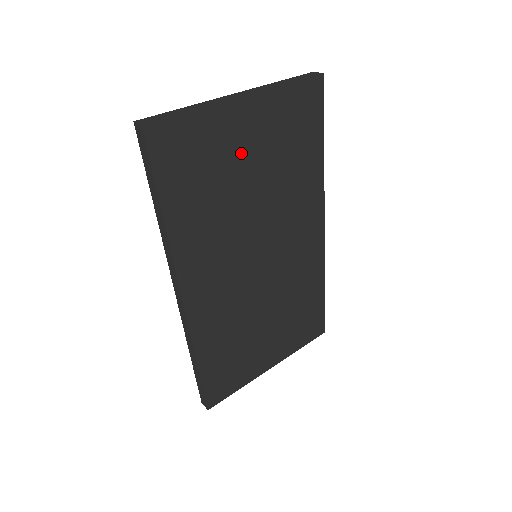
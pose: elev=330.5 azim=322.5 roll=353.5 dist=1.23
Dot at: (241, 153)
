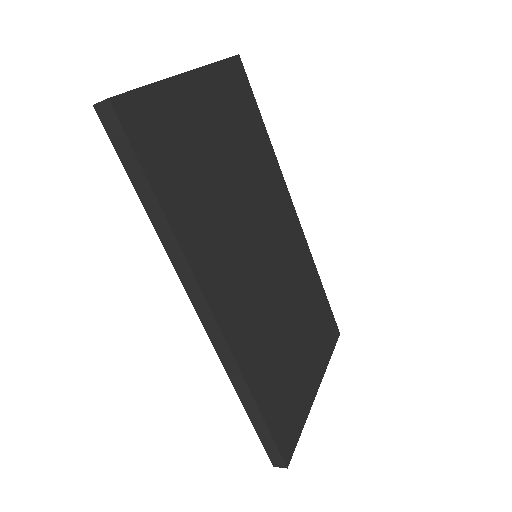
Dot at: (206, 134)
